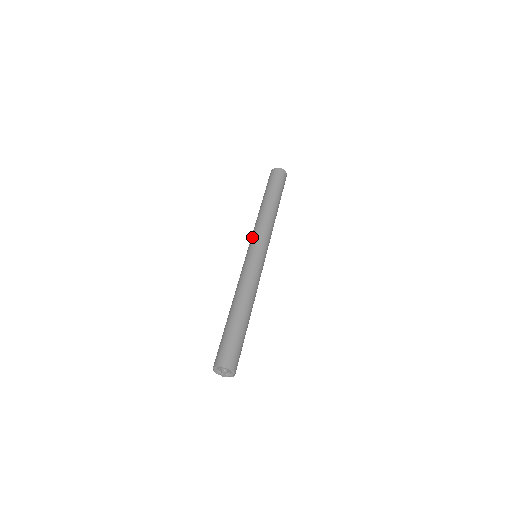
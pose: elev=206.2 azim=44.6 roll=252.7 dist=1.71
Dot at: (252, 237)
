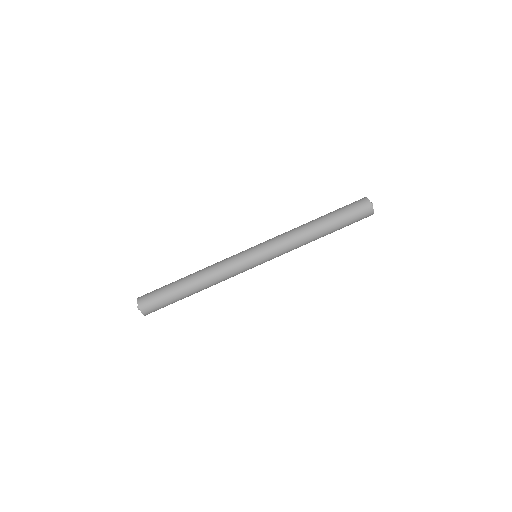
Dot at: occluded
